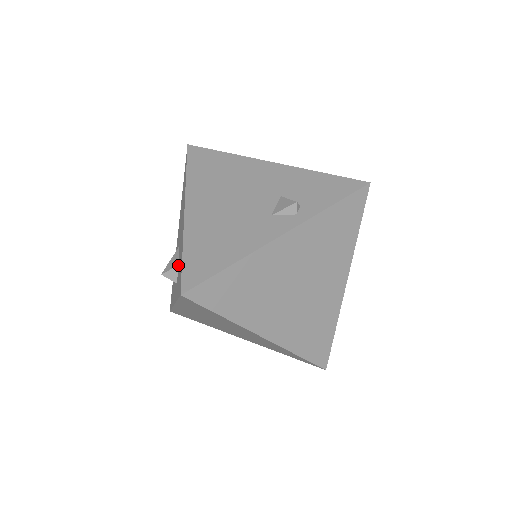
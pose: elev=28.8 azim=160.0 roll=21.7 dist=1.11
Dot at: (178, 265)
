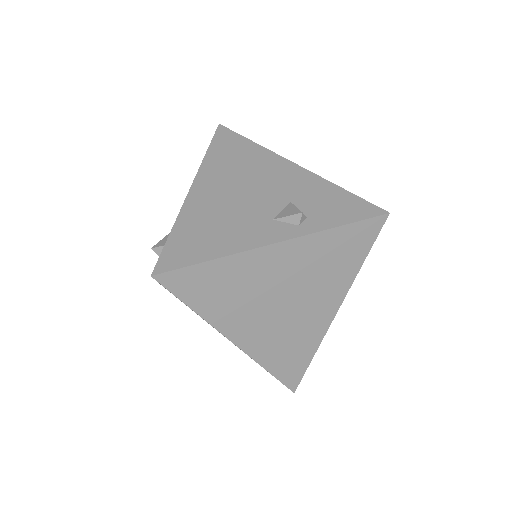
Dot at: occluded
